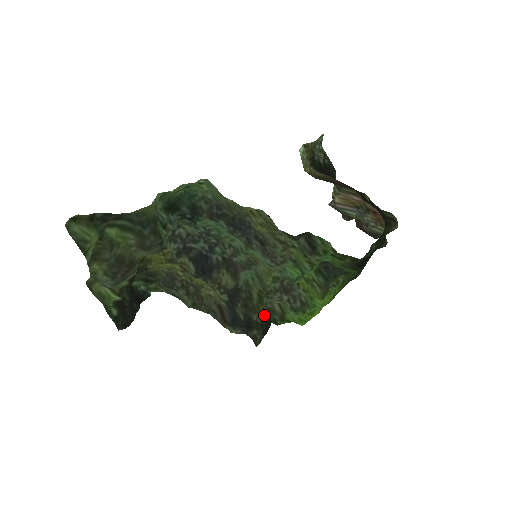
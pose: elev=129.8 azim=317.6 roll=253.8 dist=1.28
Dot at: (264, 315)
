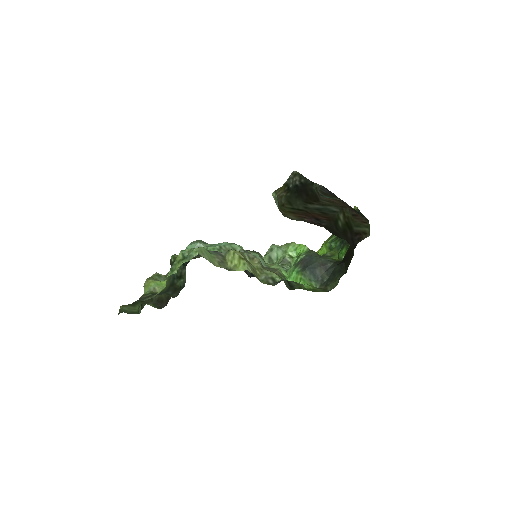
Dot at: occluded
